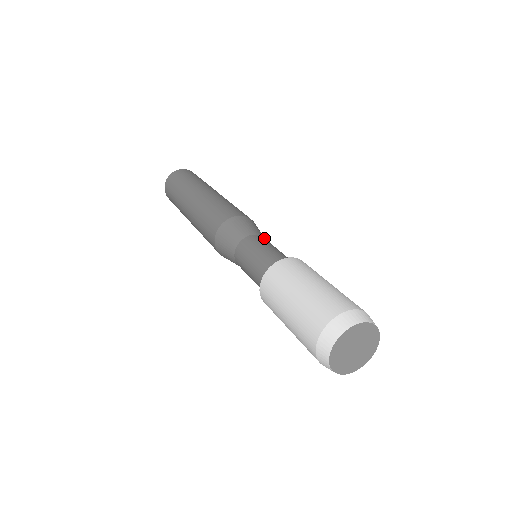
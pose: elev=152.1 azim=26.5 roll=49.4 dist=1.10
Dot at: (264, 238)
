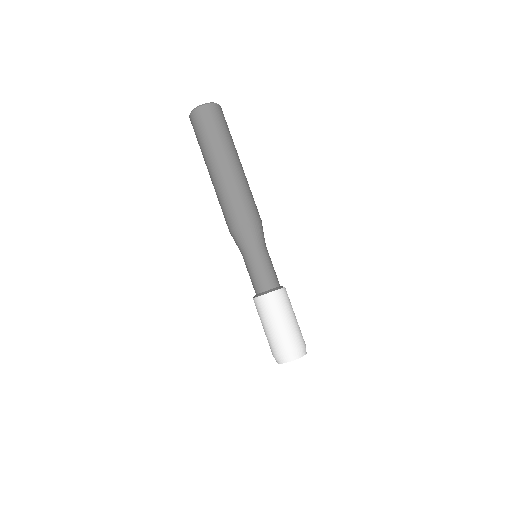
Dot at: occluded
